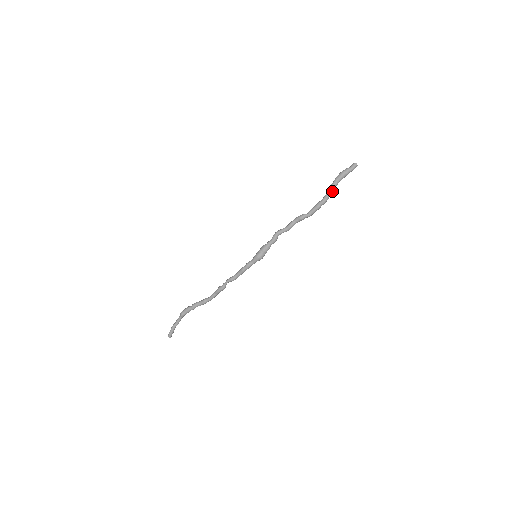
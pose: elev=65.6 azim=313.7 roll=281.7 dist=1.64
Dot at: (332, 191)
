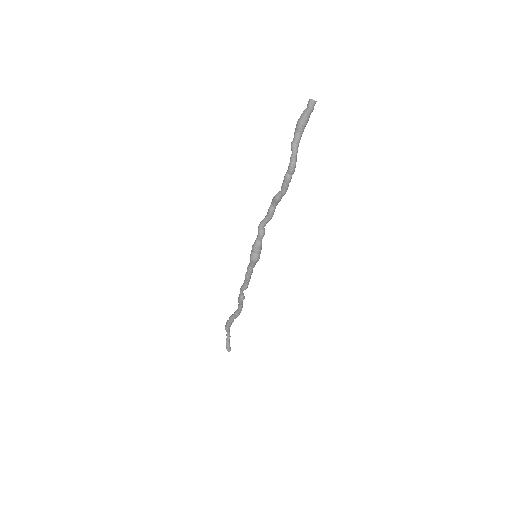
Dot at: (295, 152)
